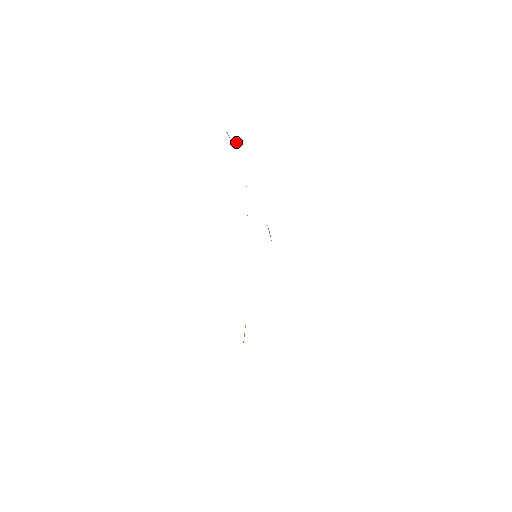
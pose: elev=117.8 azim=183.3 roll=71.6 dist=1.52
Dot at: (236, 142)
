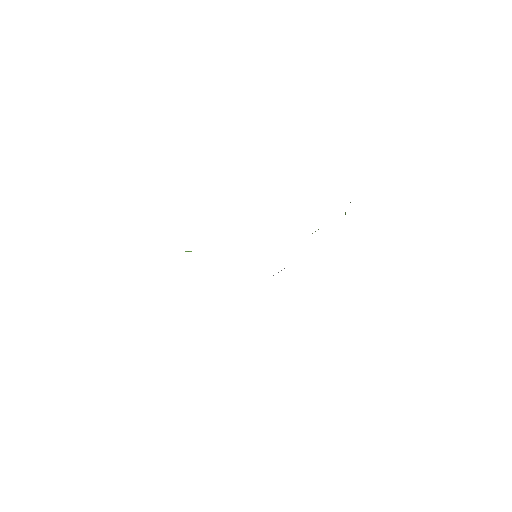
Dot at: occluded
